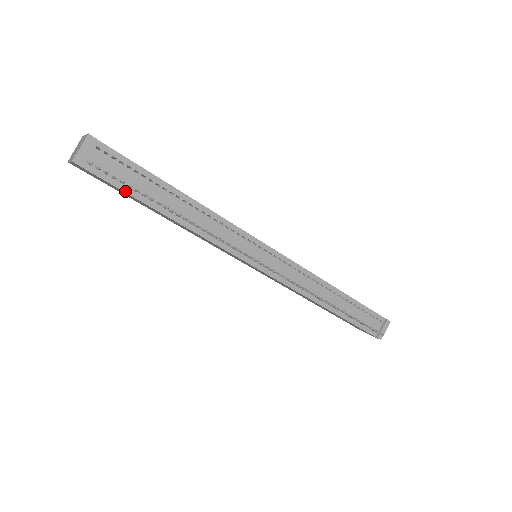
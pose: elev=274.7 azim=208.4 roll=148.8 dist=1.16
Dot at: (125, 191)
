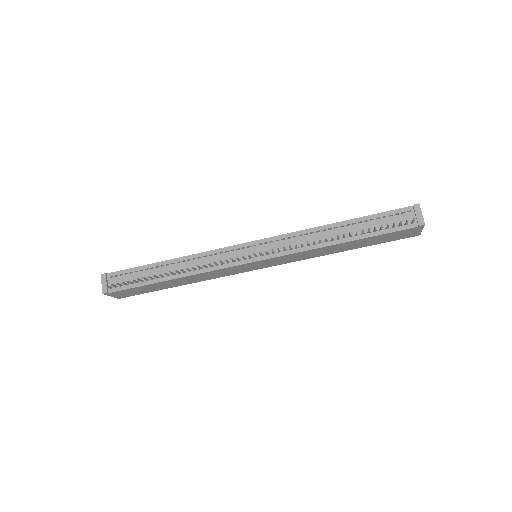
Dot at: (138, 286)
